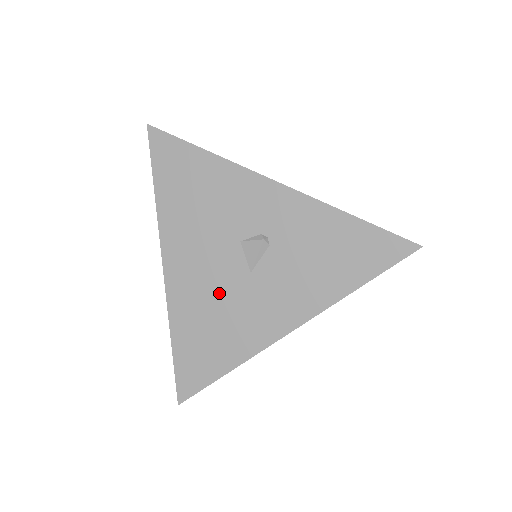
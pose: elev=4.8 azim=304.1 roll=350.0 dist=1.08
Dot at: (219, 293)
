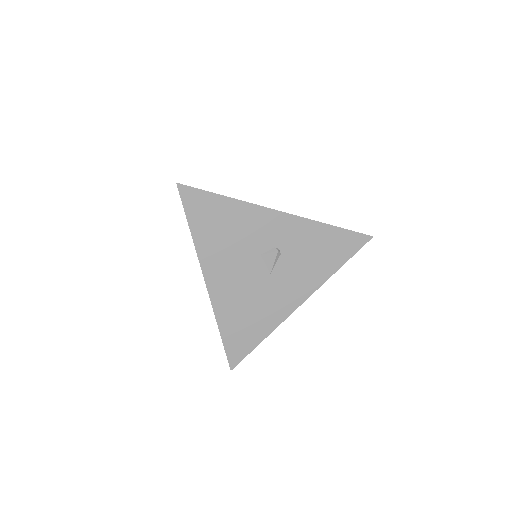
Dot at: (250, 292)
